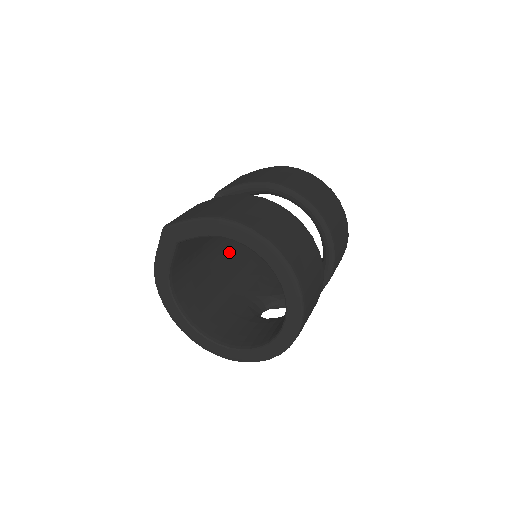
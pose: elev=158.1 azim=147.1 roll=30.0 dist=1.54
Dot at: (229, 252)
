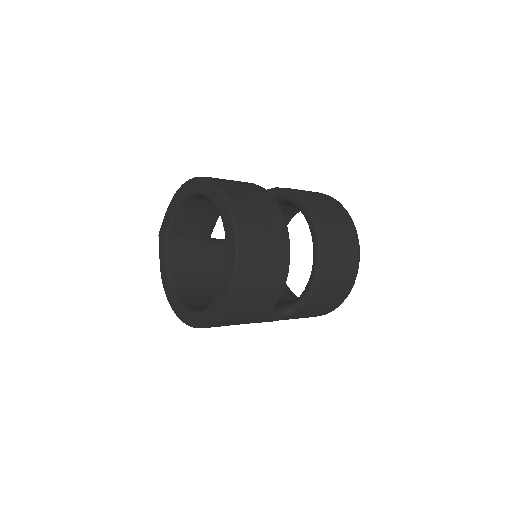
Dot at: occluded
